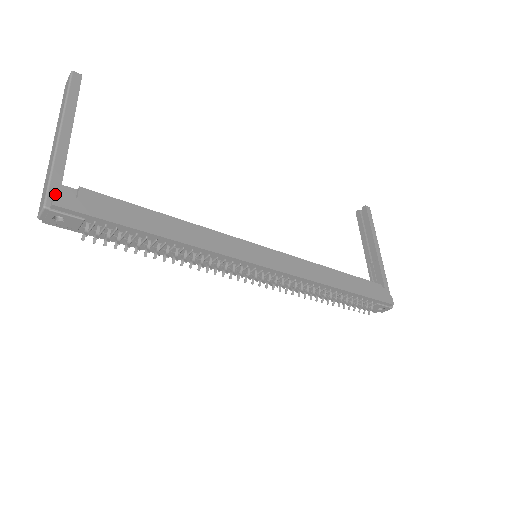
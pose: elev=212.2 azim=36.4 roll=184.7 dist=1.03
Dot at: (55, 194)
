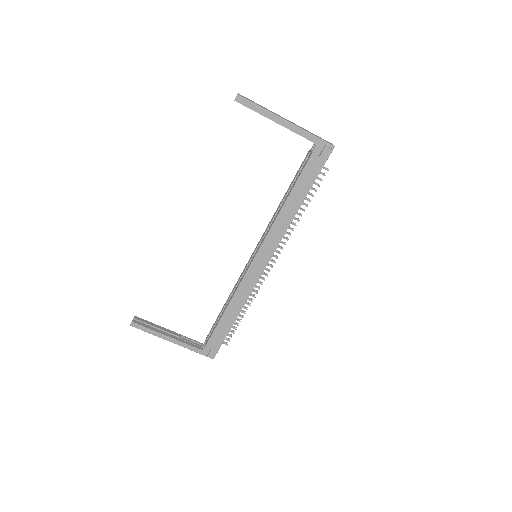
Dot at: occluded
